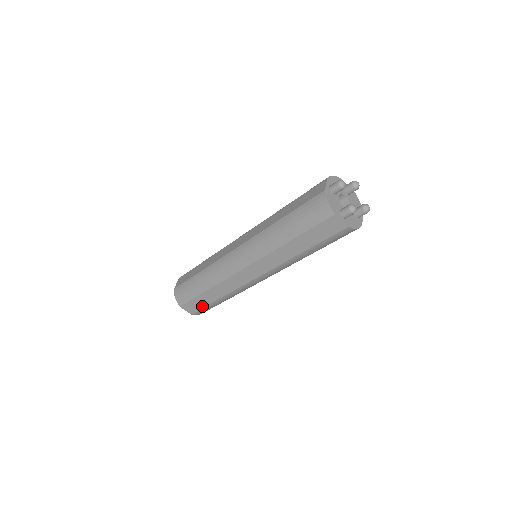
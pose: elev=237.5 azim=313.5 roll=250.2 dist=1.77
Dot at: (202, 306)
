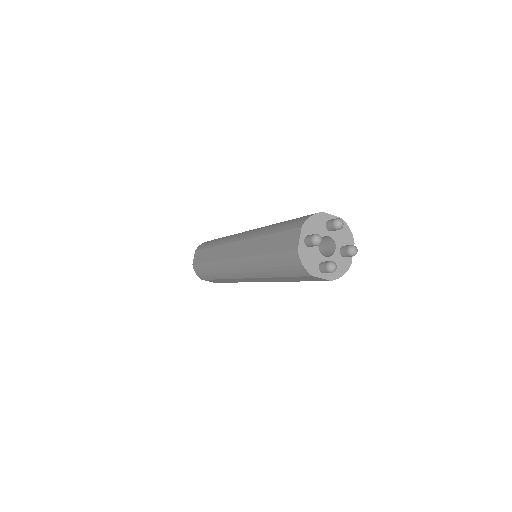
Dot at: (221, 282)
